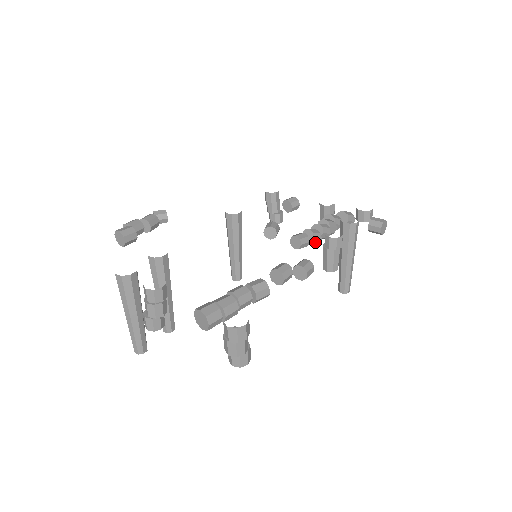
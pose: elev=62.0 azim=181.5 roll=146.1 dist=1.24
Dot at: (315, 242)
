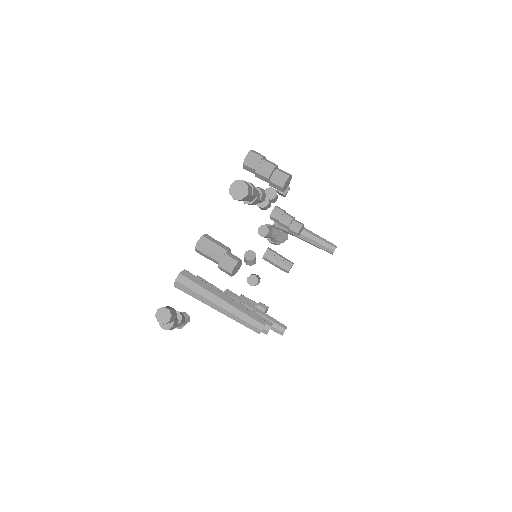
Dot at: (274, 228)
